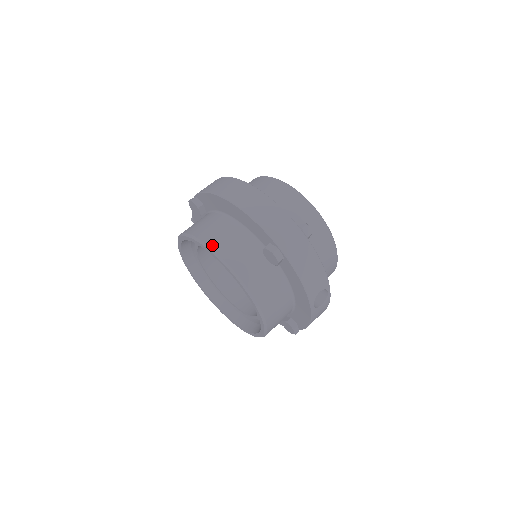
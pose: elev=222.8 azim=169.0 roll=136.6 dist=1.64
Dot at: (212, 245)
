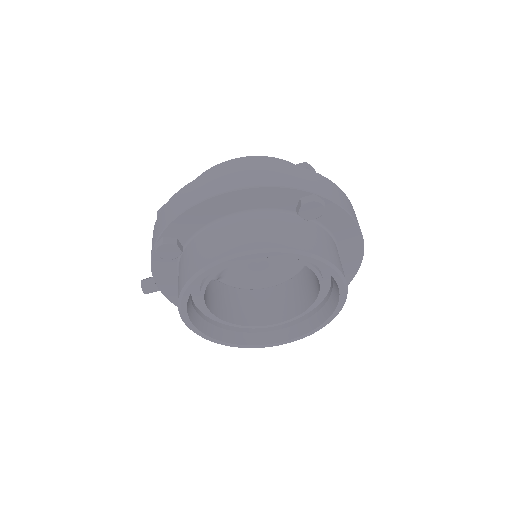
Dot at: (250, 247)
